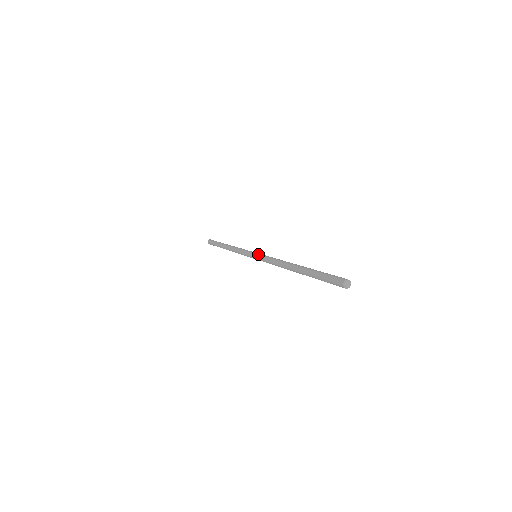
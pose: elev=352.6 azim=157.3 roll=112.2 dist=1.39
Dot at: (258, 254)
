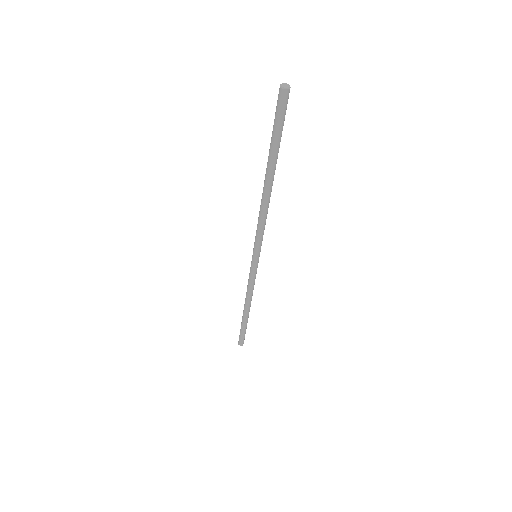
Dot at: occluded
